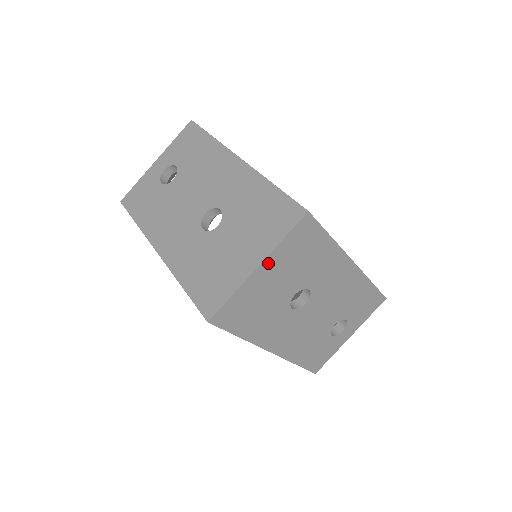
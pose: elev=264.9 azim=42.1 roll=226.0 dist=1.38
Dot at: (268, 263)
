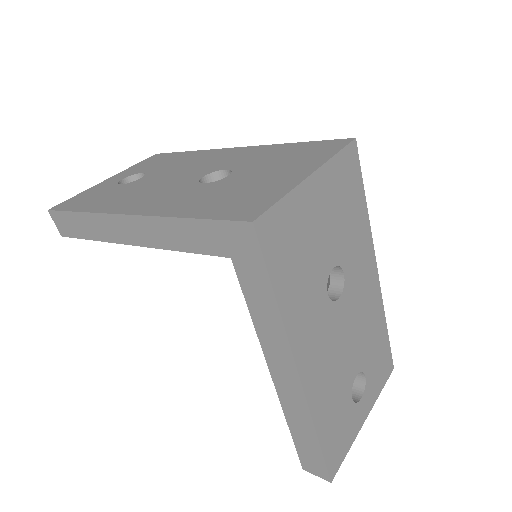
Dot at: (320, 179)
